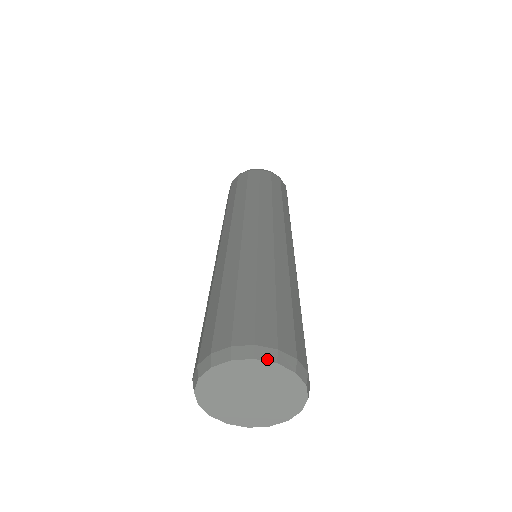
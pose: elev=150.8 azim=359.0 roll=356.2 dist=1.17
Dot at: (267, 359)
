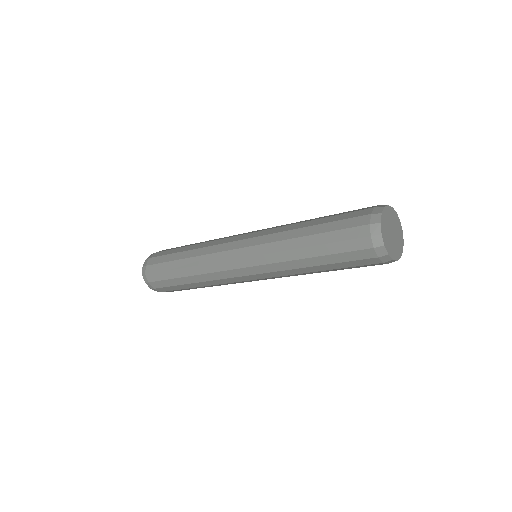
Dot at: (389, 206)
